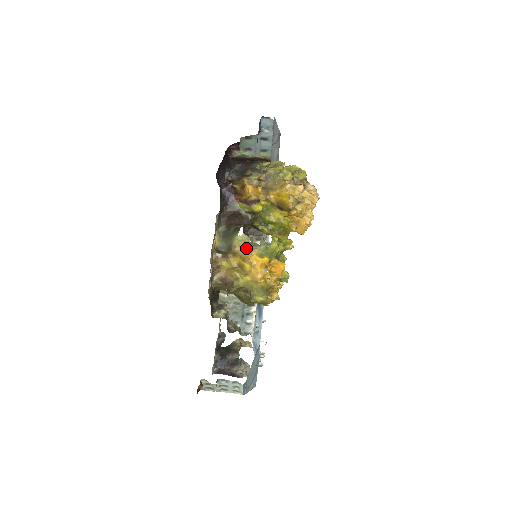
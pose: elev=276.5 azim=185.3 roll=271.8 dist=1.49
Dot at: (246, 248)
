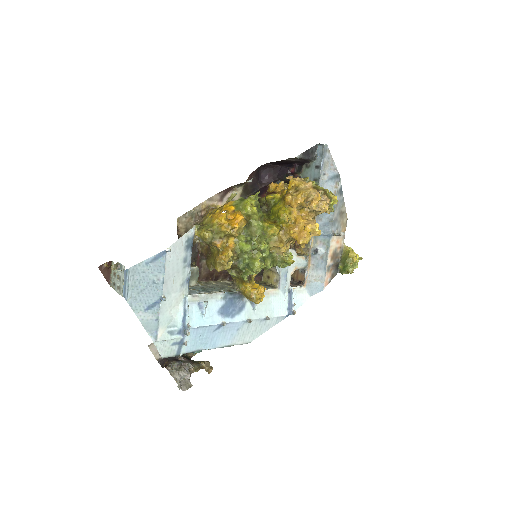
Dot at: (229, 201)
